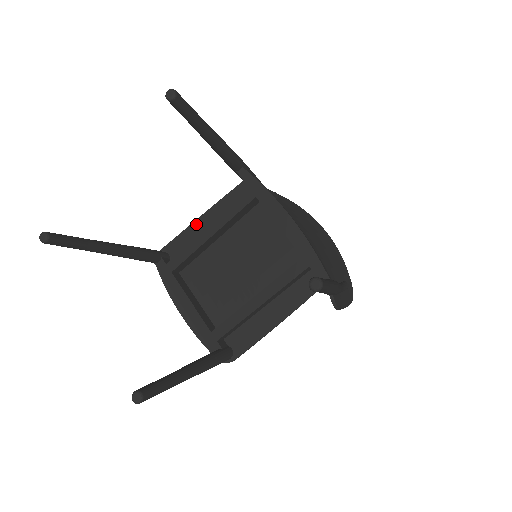
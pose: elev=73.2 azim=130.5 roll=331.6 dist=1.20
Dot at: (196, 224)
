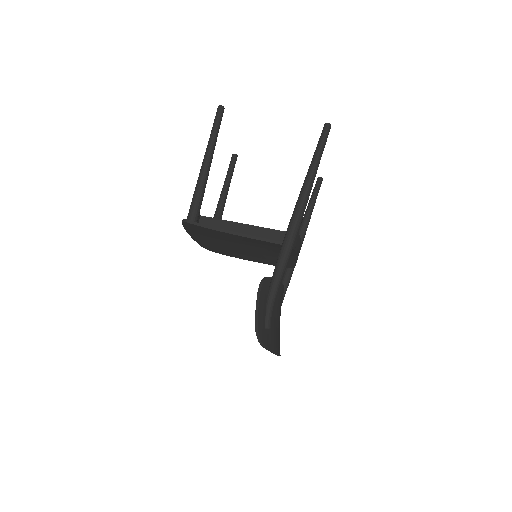
Dot at: occluded
